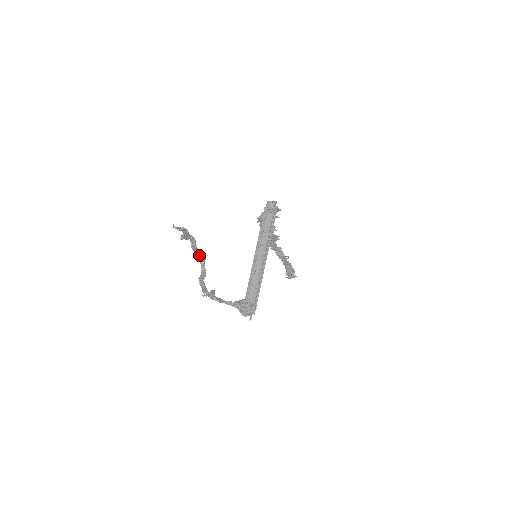
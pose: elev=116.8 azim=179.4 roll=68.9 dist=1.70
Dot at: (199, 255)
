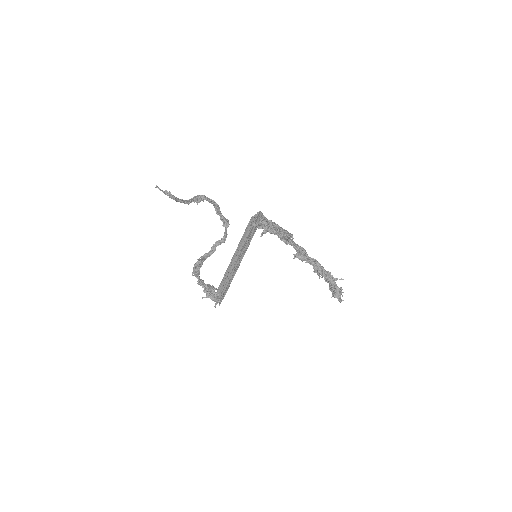
Dot at: (224, 222)
